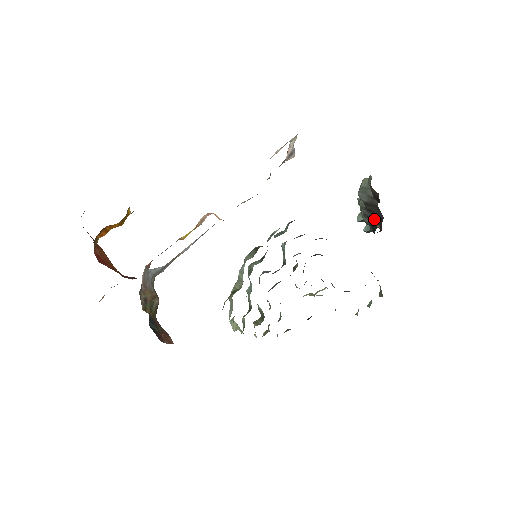
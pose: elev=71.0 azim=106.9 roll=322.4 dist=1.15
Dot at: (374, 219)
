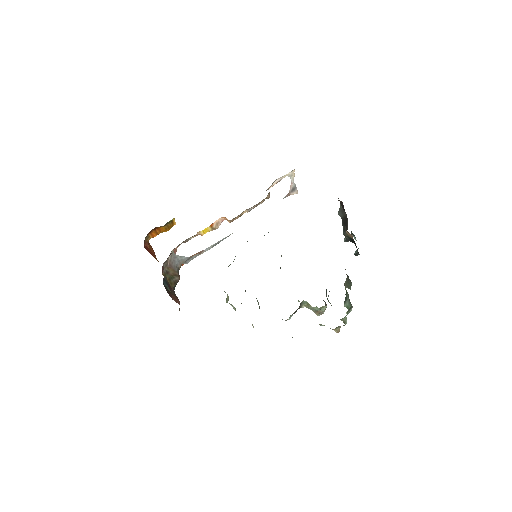
Dot at: (346, 229)
